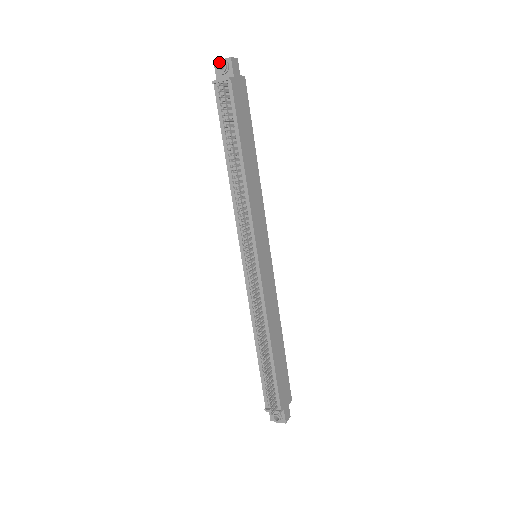
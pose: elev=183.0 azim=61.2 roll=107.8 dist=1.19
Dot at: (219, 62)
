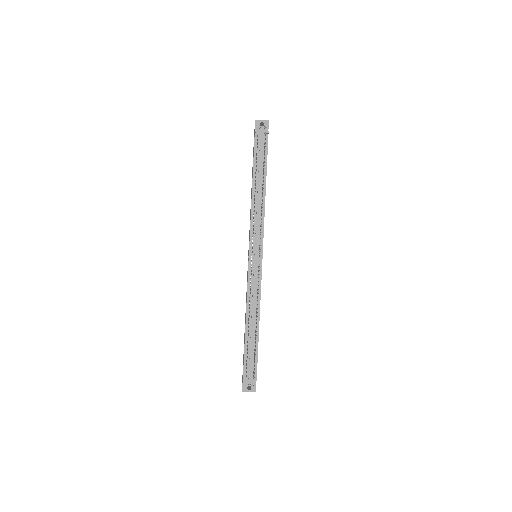
Dot at: (261, 121)
